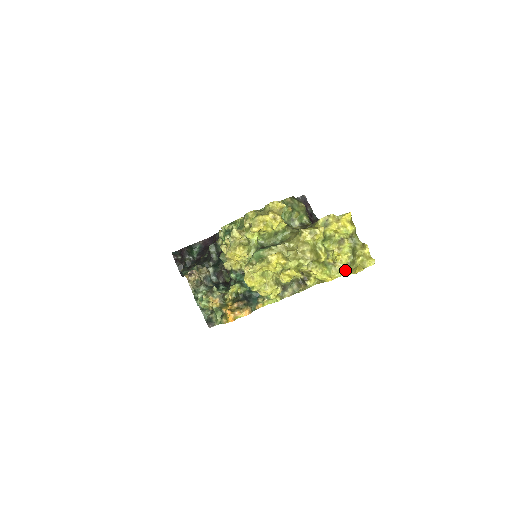
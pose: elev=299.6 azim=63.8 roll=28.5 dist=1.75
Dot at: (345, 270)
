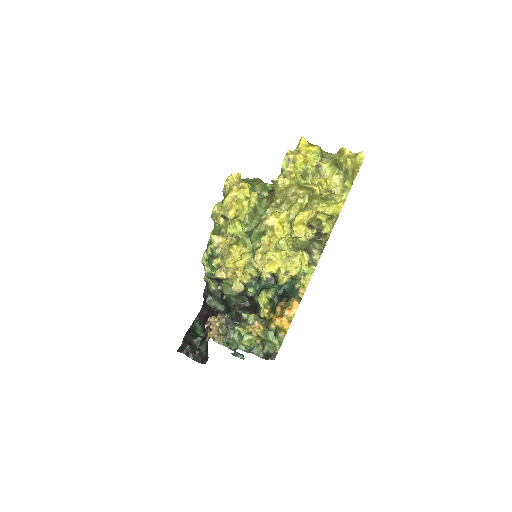
Dot at: (346, 186)
